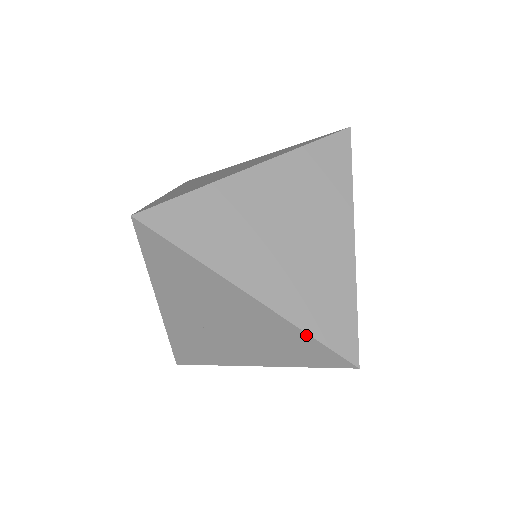
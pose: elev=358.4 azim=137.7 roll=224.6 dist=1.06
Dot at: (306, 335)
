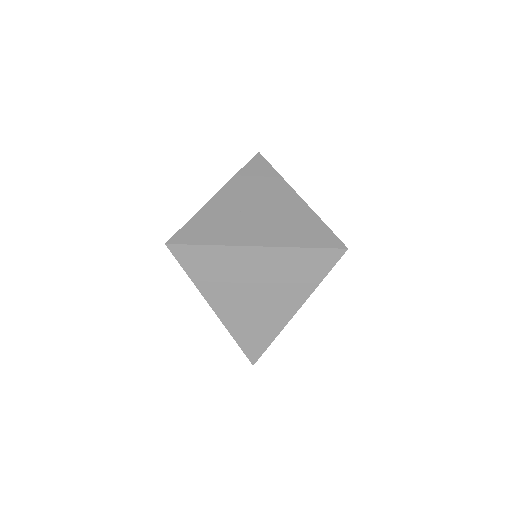
Dot at: (321, 222)
